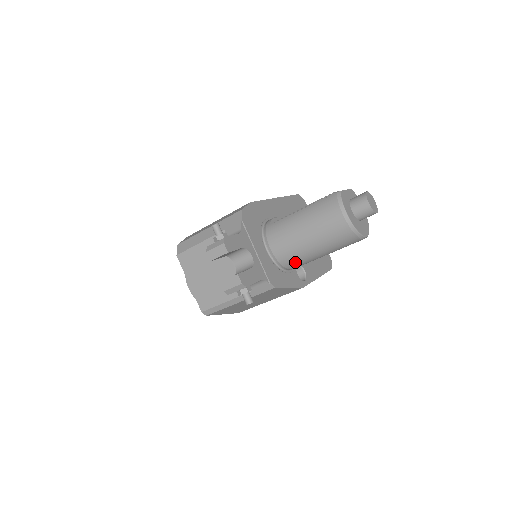
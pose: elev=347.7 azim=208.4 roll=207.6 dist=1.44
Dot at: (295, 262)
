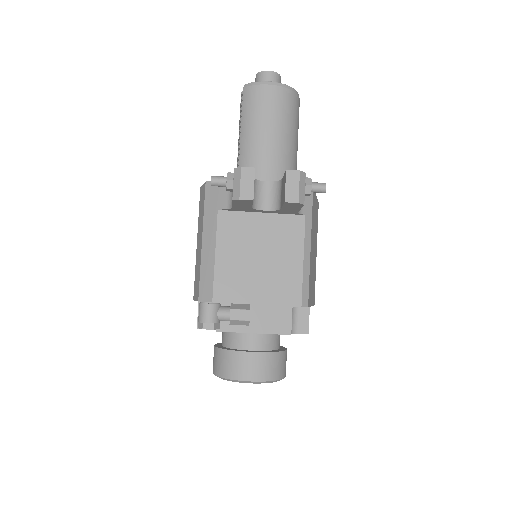
Dot at: occluded
